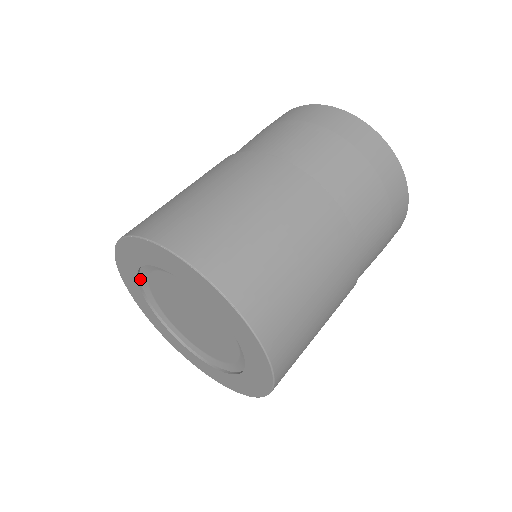
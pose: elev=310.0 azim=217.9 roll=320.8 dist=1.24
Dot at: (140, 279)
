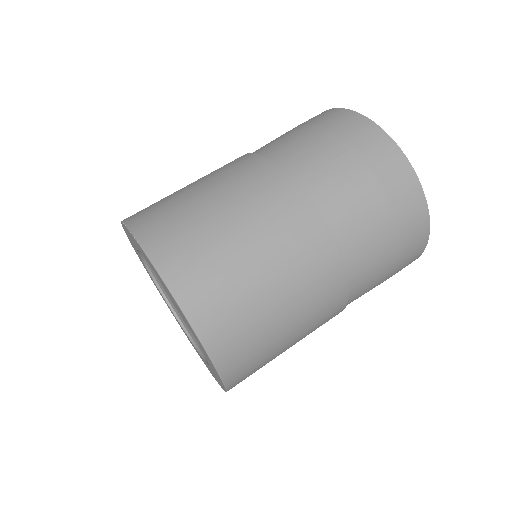
Dot at: (162, 291)
